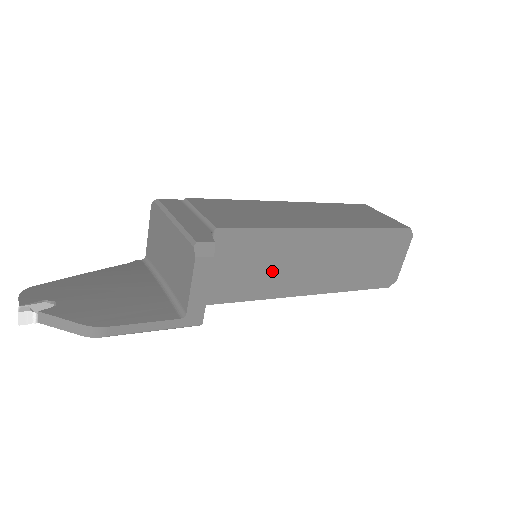
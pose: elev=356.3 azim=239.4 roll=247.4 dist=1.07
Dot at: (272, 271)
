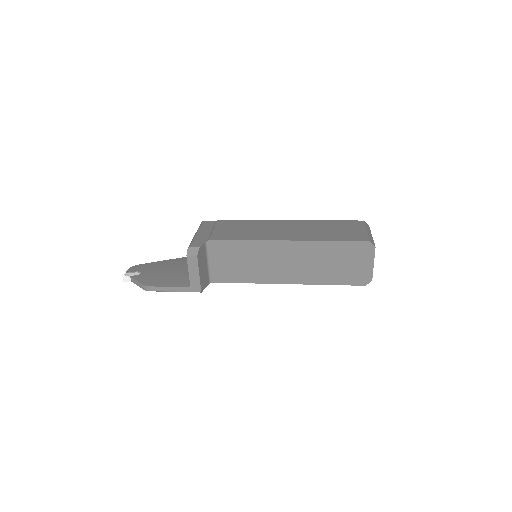
Dot at: (254, 266)
